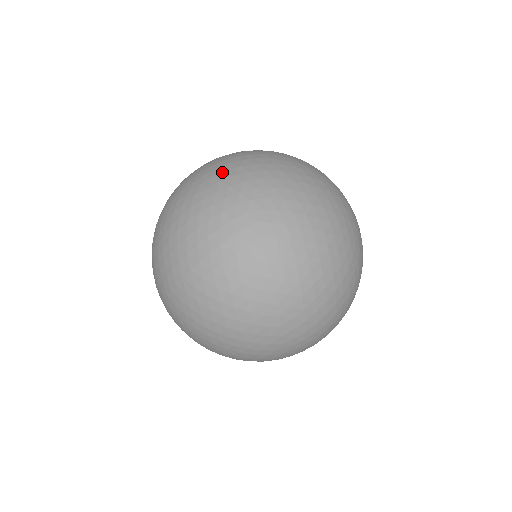
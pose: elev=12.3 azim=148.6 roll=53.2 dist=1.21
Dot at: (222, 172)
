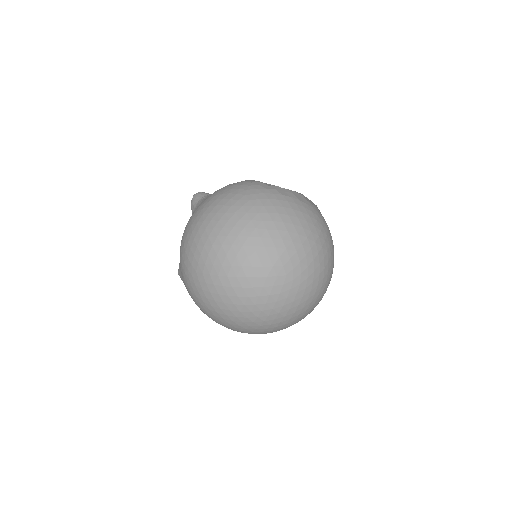
Dot at: (281, 222)
